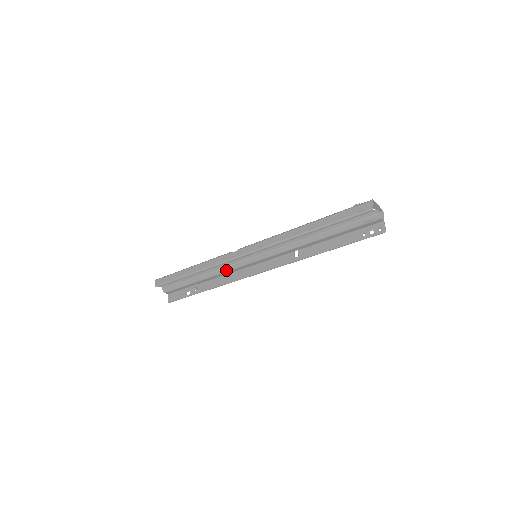
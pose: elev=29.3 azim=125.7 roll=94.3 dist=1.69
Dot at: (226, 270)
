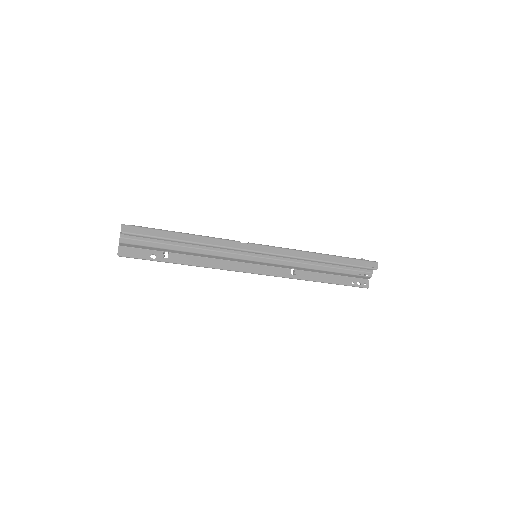
Dot at: (218, 254)
